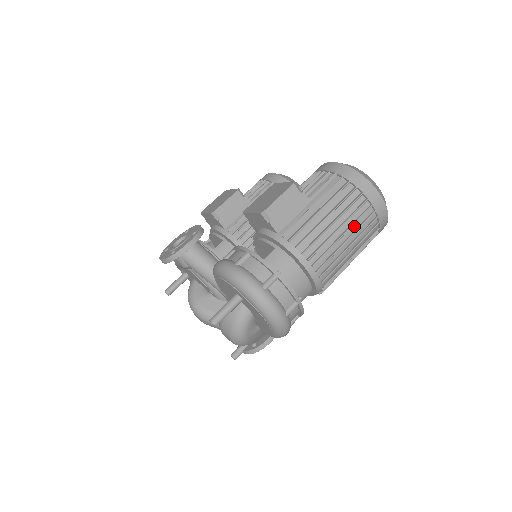
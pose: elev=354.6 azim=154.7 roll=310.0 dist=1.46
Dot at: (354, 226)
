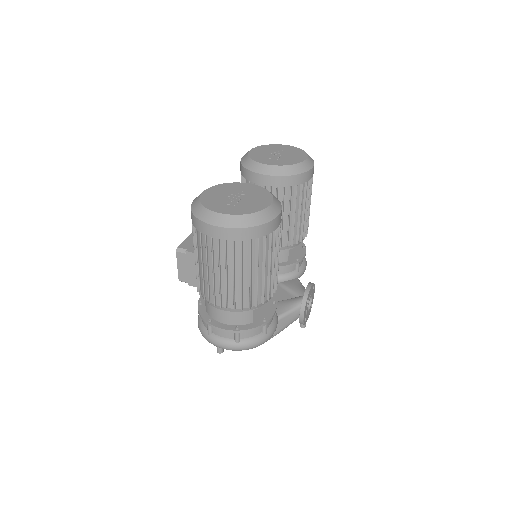
Dot at: (223, 262)
